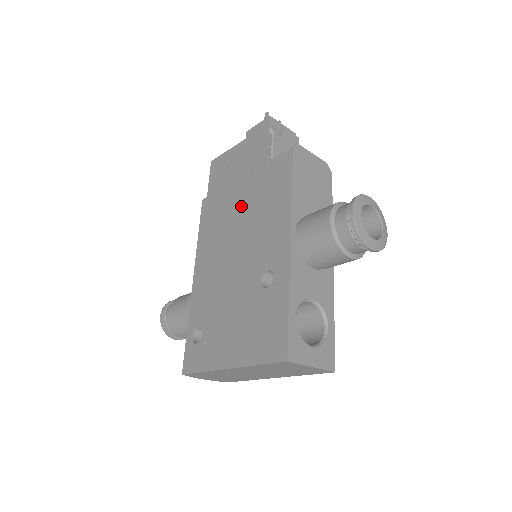
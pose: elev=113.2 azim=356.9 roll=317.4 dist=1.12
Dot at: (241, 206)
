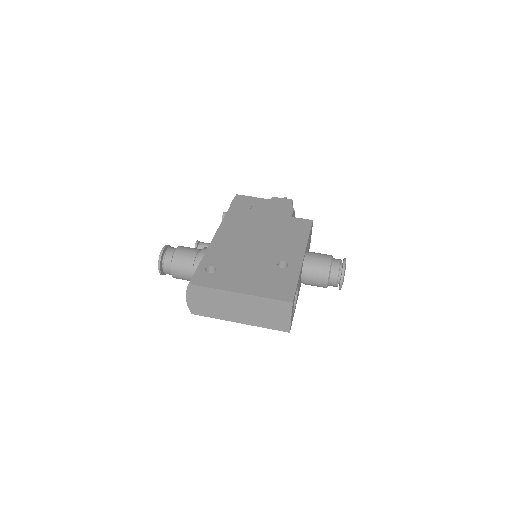
Dot at: (267, 226)
